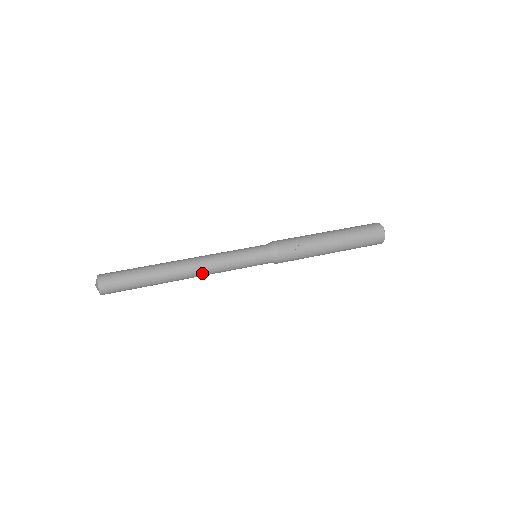
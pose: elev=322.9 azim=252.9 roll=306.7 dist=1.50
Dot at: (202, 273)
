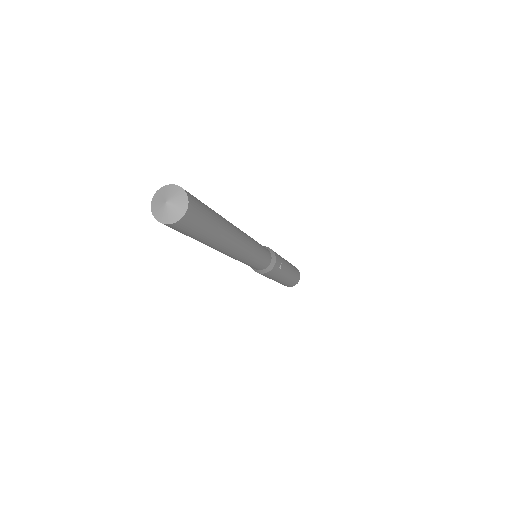
Dot at: (240, 254)
